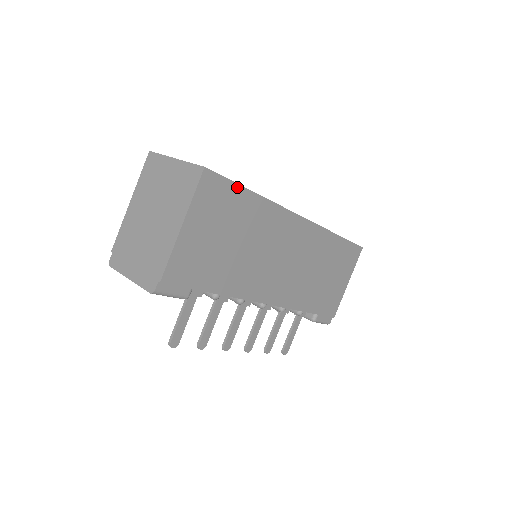
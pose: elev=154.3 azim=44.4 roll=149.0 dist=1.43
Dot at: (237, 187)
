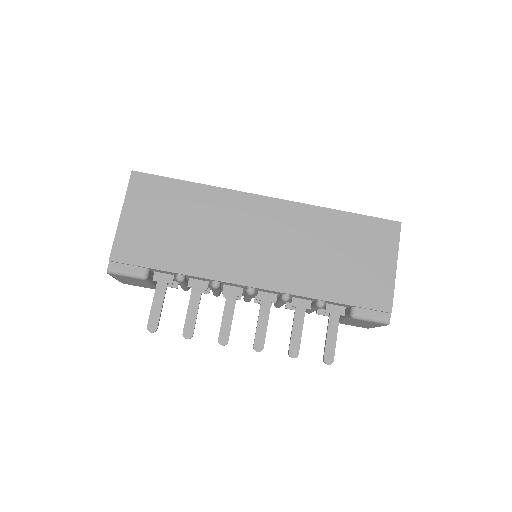
Dot at: (170, 180)
